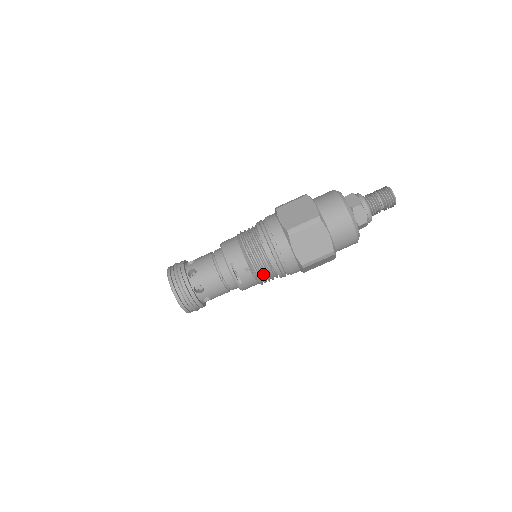
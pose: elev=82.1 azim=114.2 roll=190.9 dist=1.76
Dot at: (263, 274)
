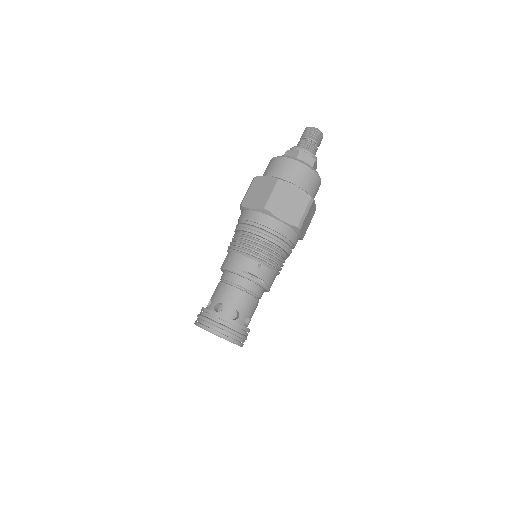
Dot at: (274, 260)
